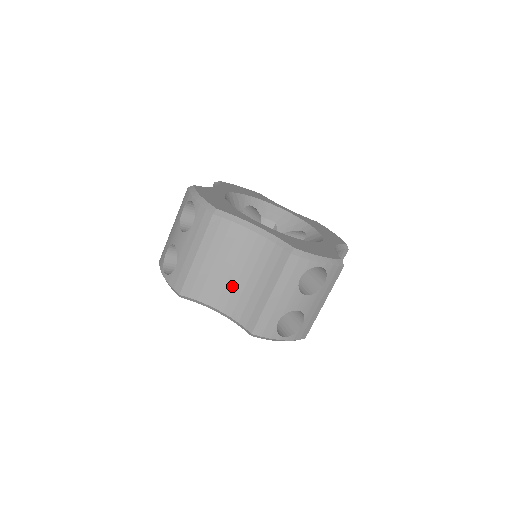
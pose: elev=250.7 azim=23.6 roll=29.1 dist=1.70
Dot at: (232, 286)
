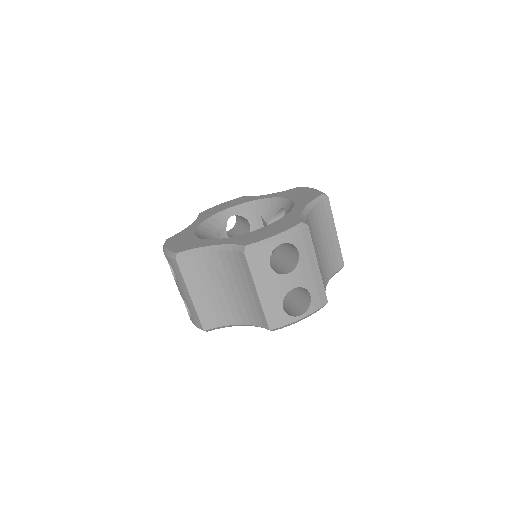
Dot at: (233, 301)
